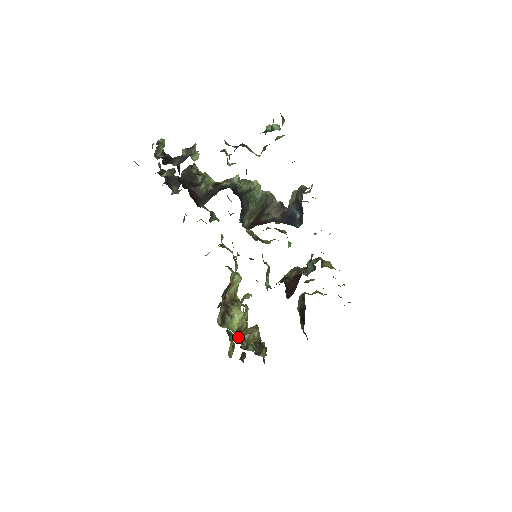
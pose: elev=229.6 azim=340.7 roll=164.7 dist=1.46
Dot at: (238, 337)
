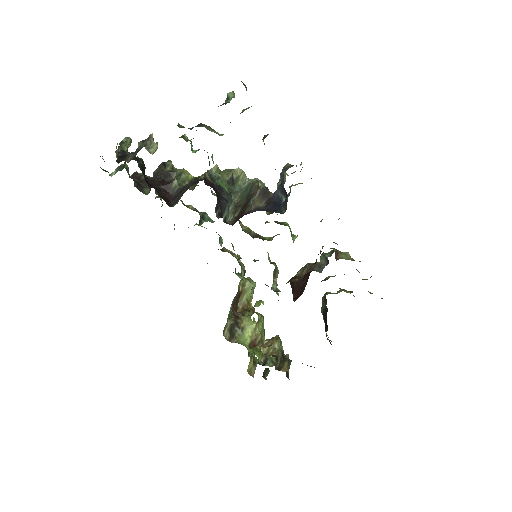
Dot at: (251, 351)
